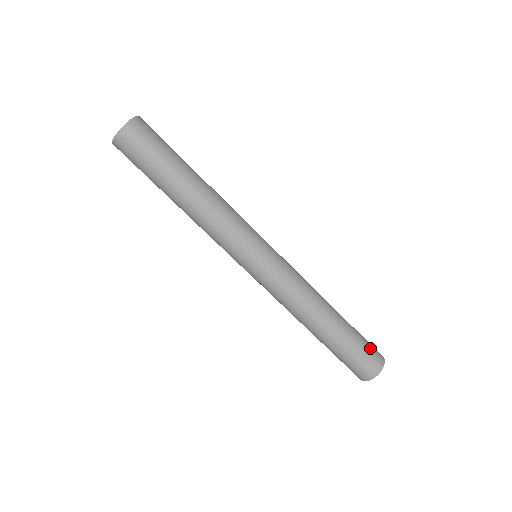
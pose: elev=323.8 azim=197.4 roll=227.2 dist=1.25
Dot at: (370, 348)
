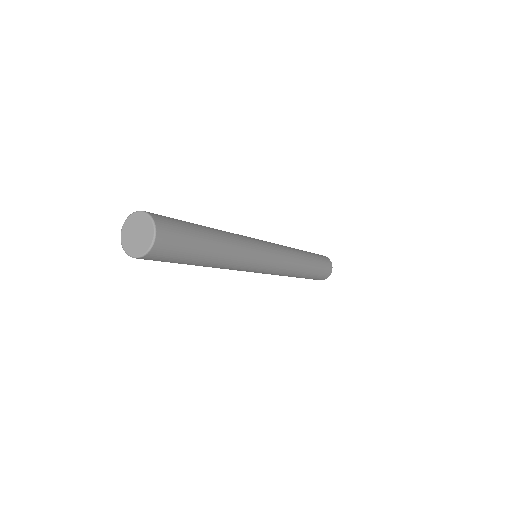
Dot at: (324, 260)
